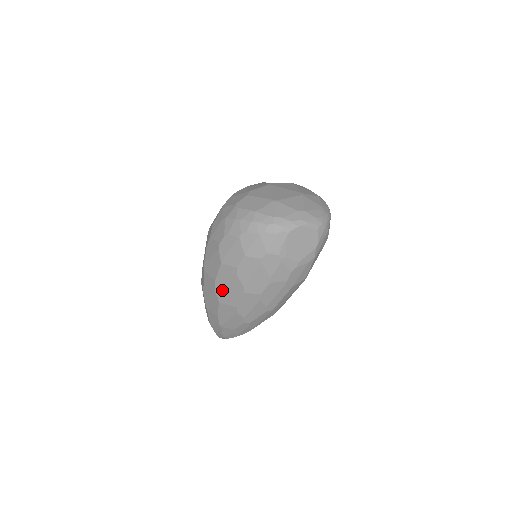
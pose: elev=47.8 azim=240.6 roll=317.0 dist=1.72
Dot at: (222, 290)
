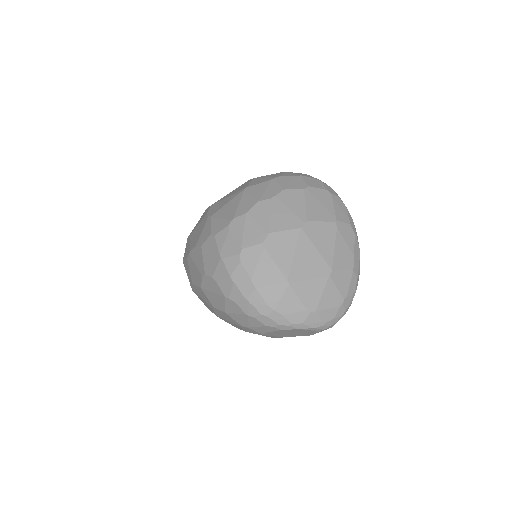
Dot at: (197, 293)
